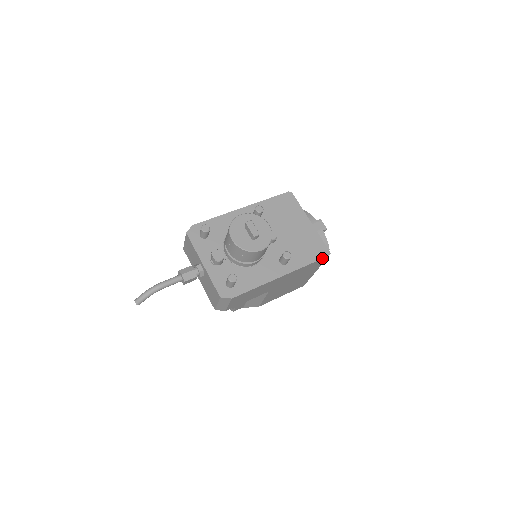
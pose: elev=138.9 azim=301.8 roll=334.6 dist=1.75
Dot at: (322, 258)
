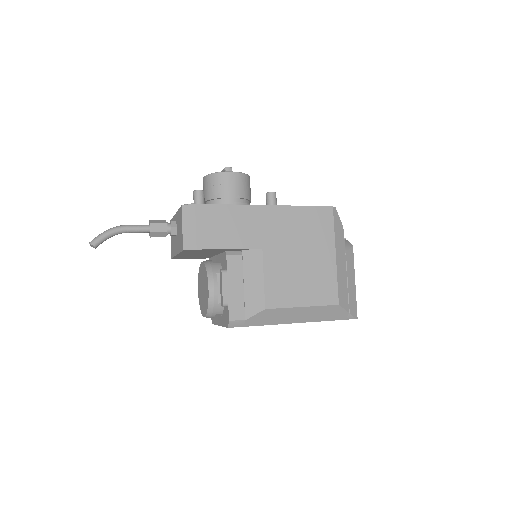
Dot at: (323, 206)
